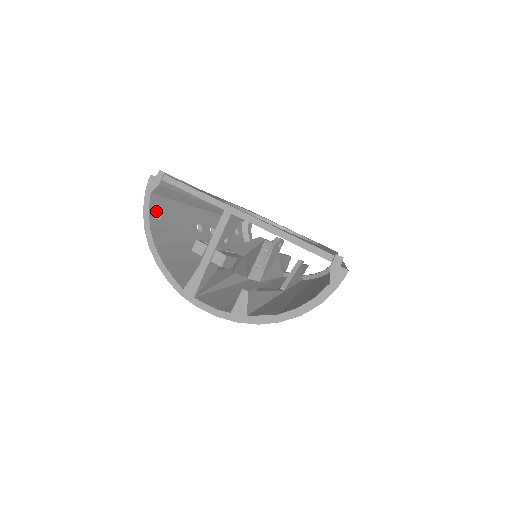
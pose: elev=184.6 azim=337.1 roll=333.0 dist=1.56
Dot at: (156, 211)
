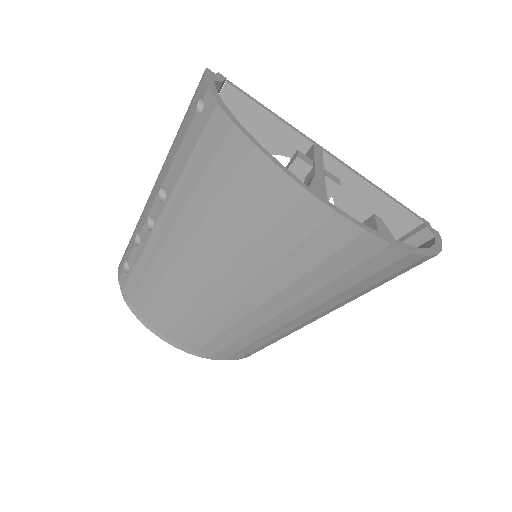
Dot at: (198, 110)
